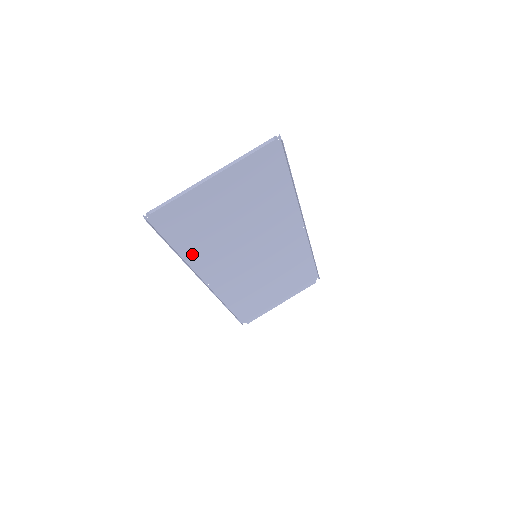
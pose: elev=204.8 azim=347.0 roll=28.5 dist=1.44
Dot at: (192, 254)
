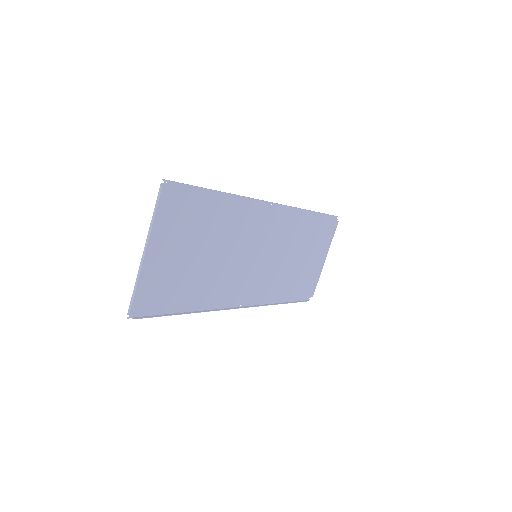
Dot at: (199, 302)
